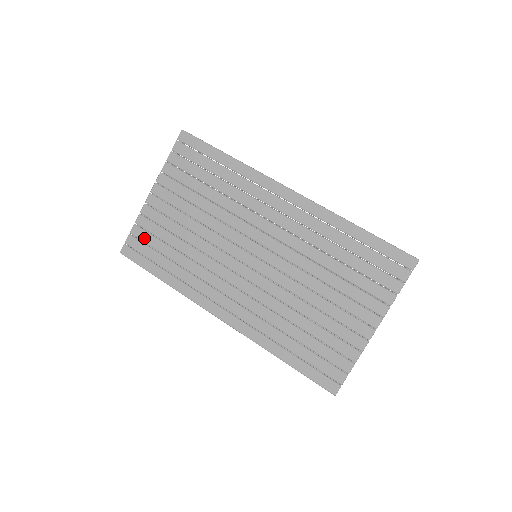
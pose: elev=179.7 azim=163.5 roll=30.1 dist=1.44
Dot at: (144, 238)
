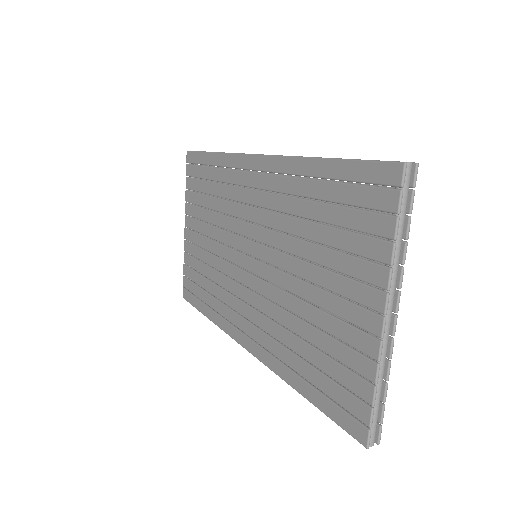
Dot at: (190, 275)
